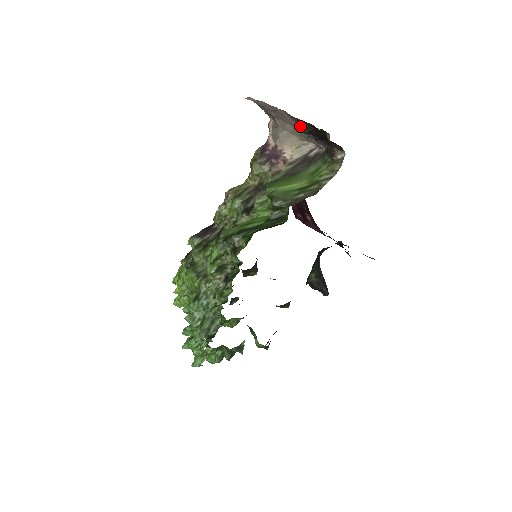
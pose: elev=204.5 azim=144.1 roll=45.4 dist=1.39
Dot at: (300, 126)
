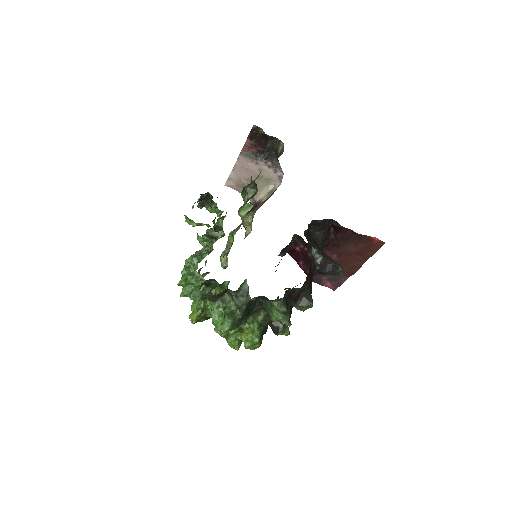
Dot at: (253, 156)
